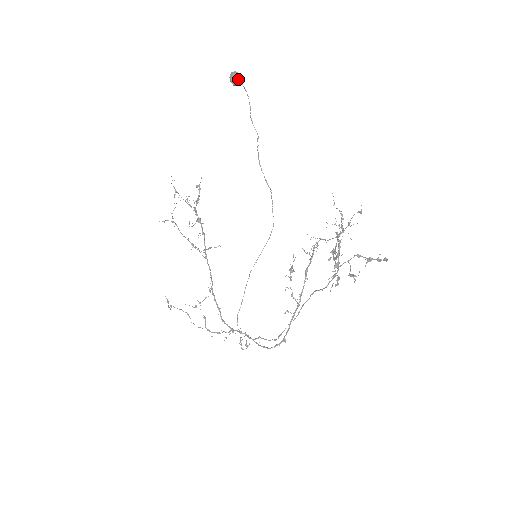
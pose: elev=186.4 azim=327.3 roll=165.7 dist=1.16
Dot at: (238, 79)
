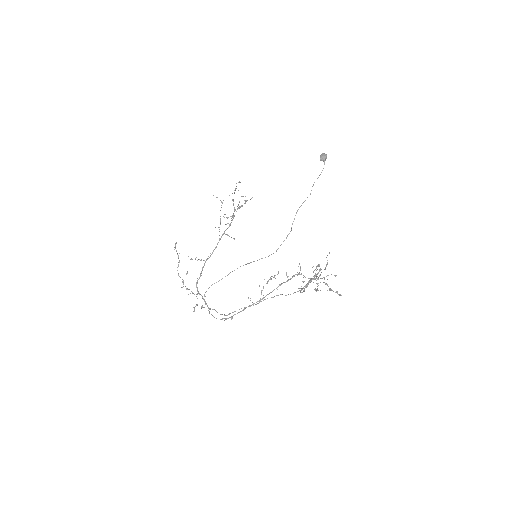
Dot at: (325, 158)
